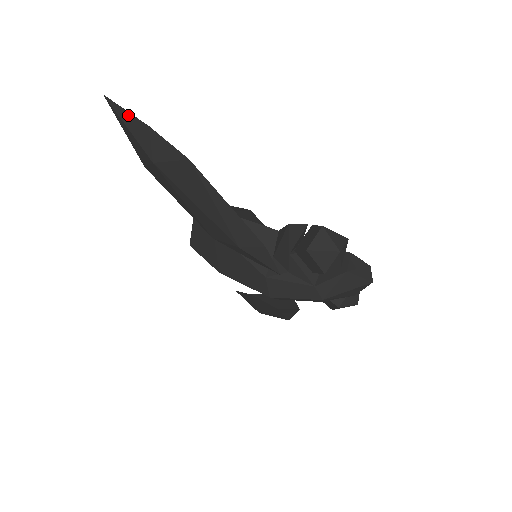
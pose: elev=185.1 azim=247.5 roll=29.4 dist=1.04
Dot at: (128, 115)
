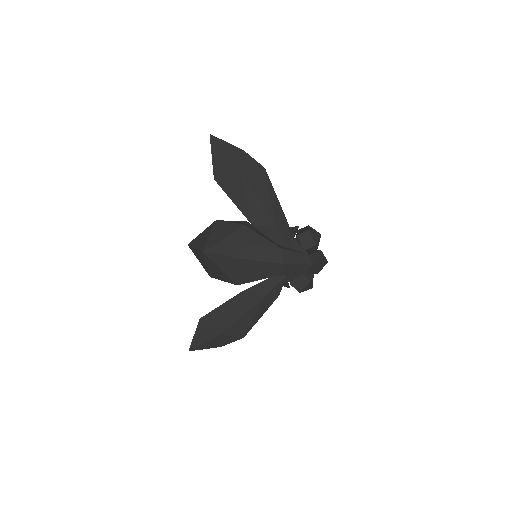
Dot at: (227, 144)
